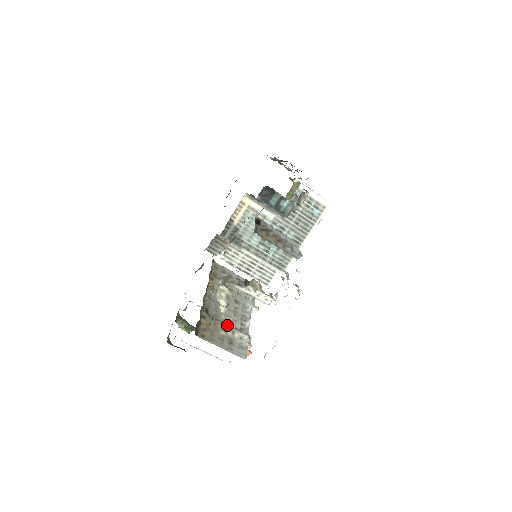
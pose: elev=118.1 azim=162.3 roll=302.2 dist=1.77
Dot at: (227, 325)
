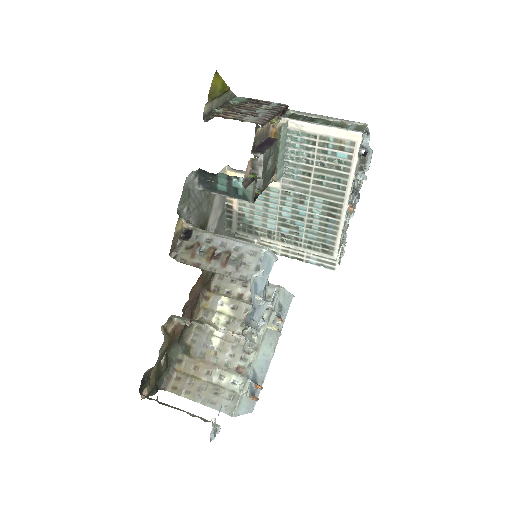
Dot at: (215, 366)
